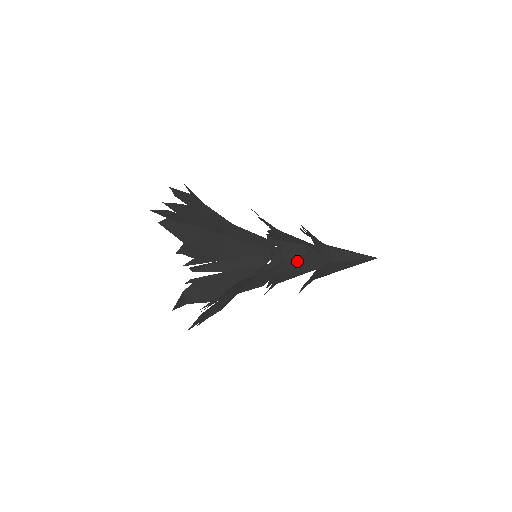
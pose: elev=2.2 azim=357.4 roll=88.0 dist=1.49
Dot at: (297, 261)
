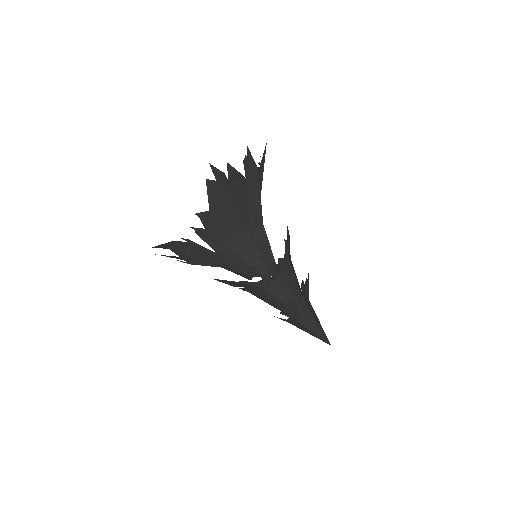
Dot at: (275, 297)
